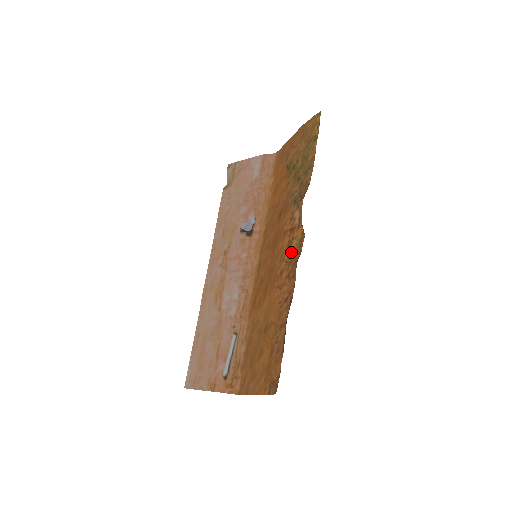
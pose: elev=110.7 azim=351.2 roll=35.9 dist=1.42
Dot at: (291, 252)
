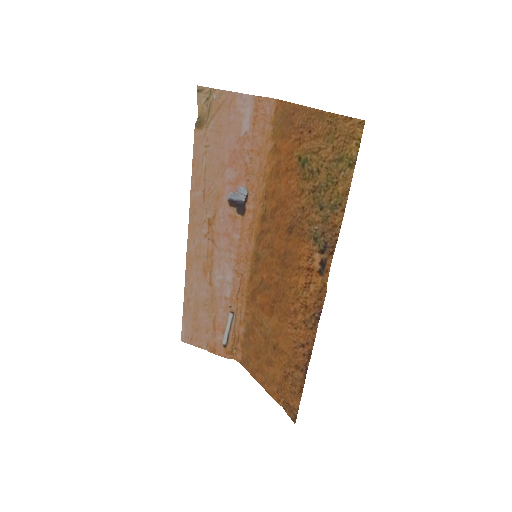
Dot at: (308, 297)
